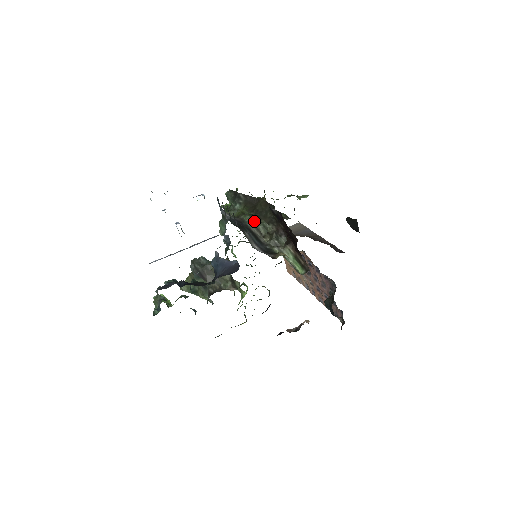
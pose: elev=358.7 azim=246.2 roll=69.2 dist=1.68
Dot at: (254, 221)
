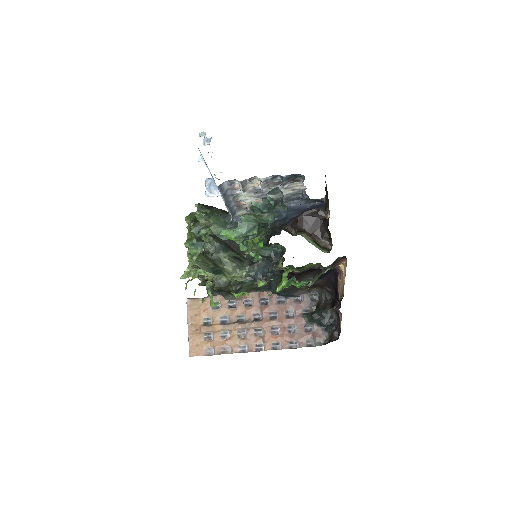
Dot at: occluded
